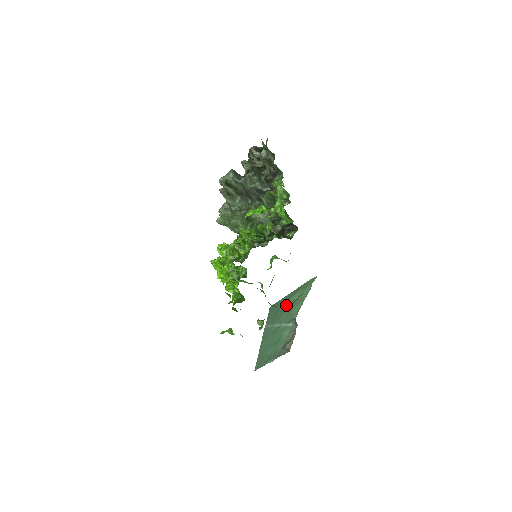
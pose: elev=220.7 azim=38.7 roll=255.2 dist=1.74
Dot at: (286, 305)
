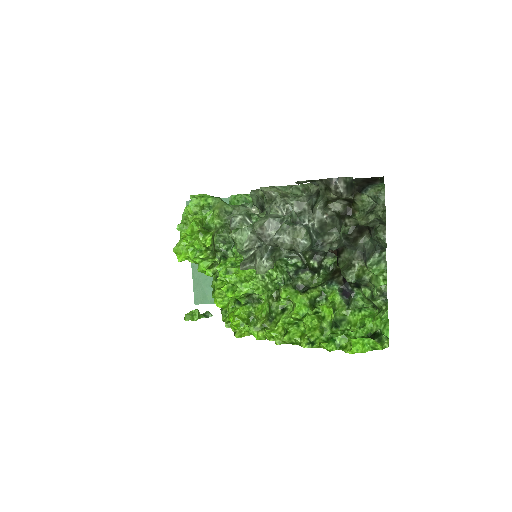
Dot at: occluded
